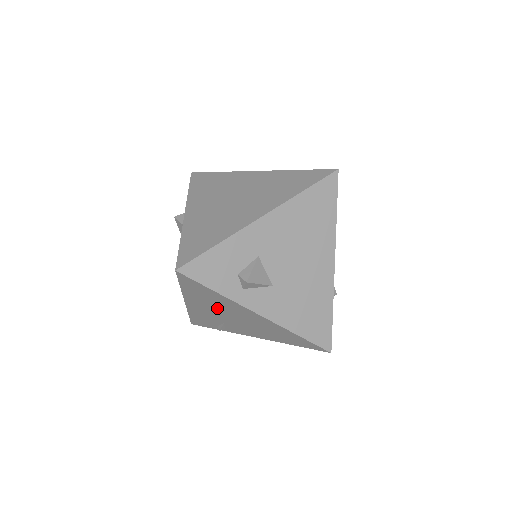
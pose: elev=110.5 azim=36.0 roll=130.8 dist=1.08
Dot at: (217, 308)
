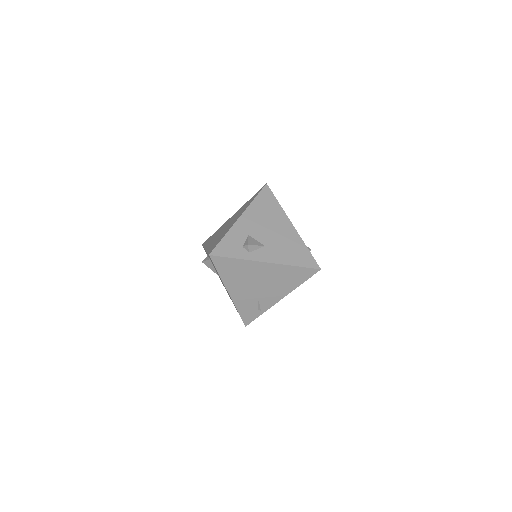
Dot at: (245, 280)
